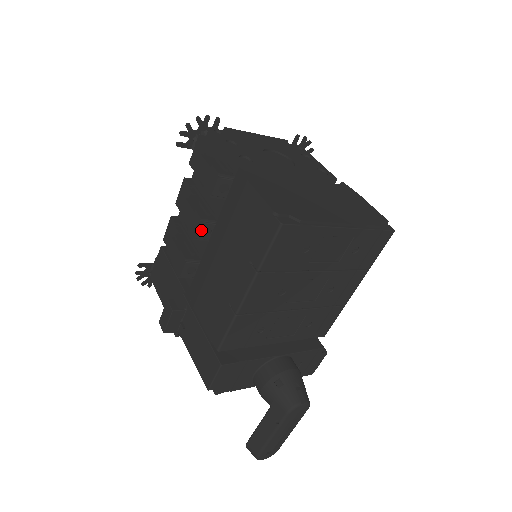
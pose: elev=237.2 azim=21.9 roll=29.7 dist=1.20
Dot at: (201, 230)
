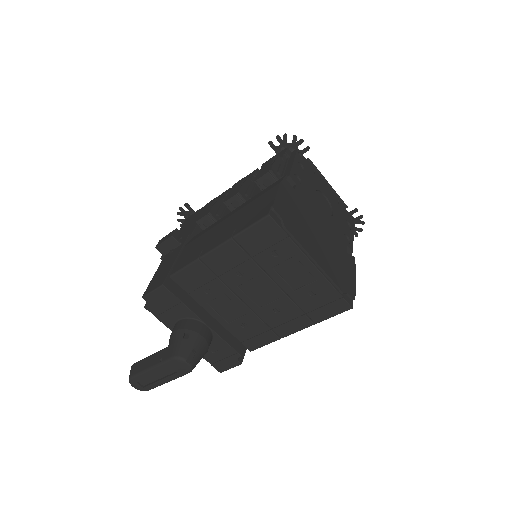
Dot at: (233, 200)
